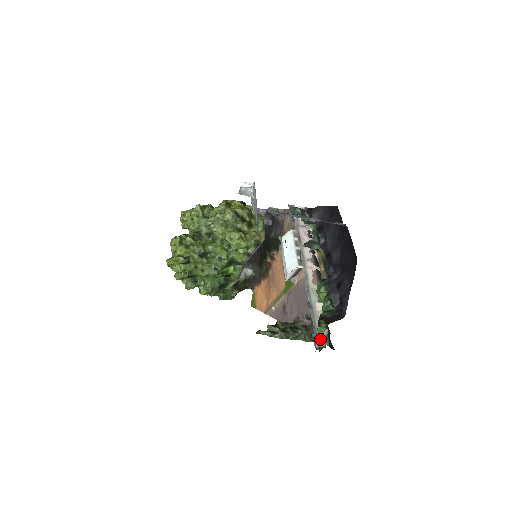
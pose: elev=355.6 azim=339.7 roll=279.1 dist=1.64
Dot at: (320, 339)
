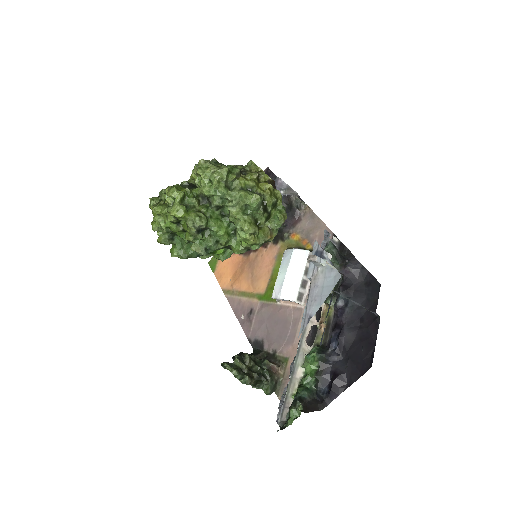
Dot at: (285, 412)
